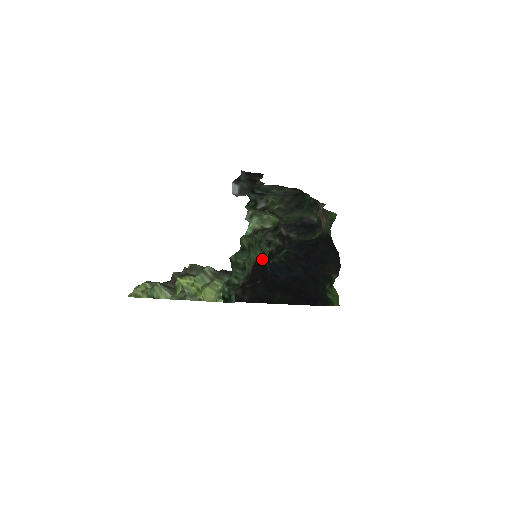
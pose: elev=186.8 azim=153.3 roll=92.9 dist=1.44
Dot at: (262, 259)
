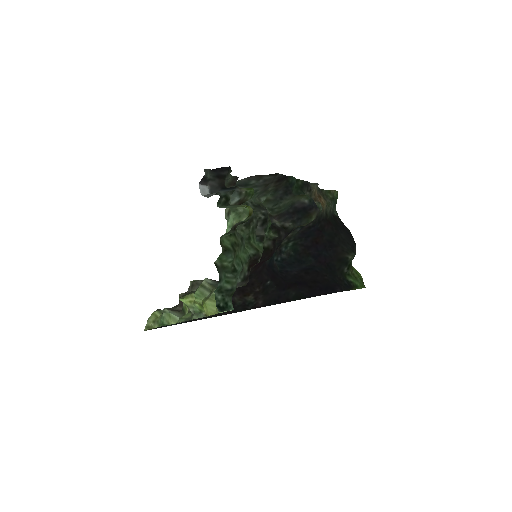
Dot at: (256, 257)
